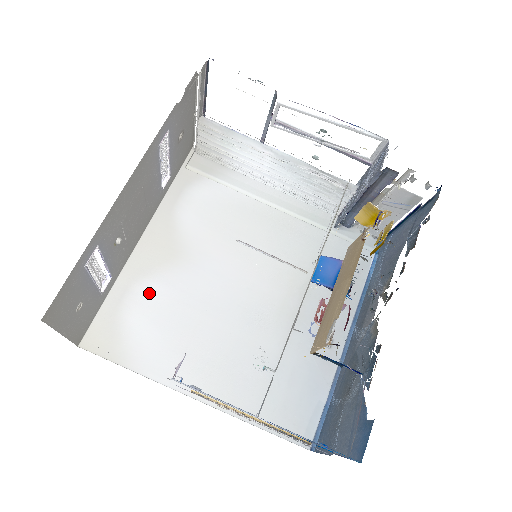
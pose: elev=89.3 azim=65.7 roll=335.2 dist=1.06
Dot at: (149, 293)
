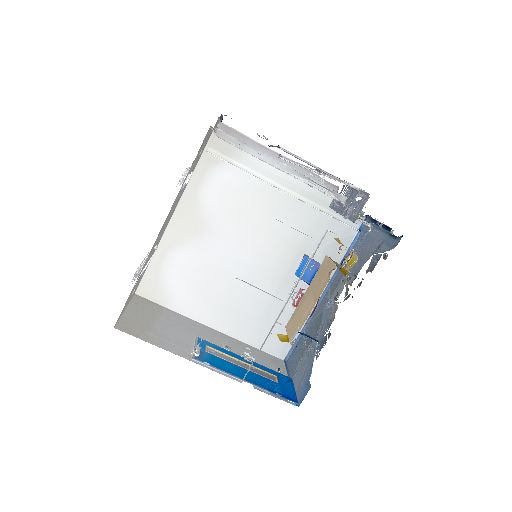
Dot at: (180, 259)
